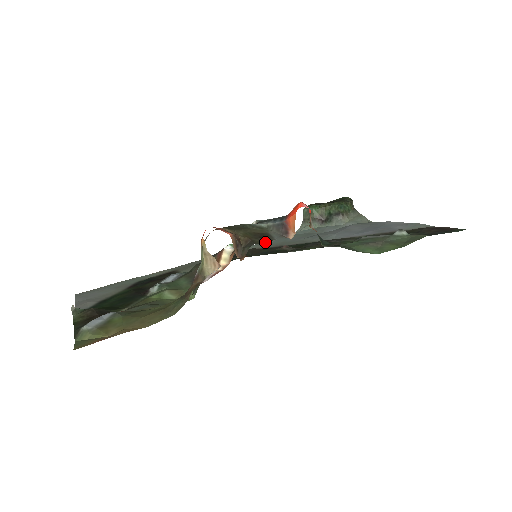
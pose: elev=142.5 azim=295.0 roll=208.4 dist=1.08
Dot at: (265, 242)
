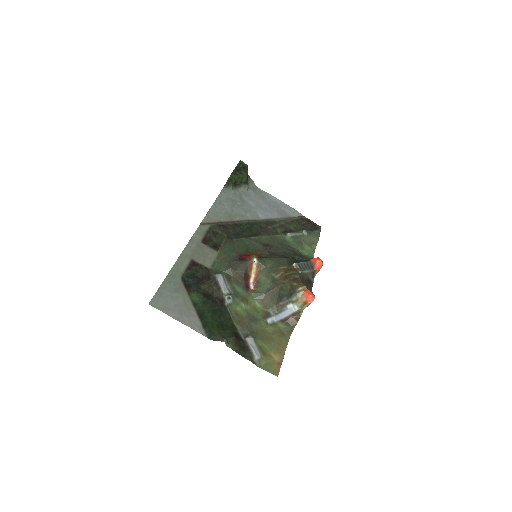
Dot at: (212, 209)
